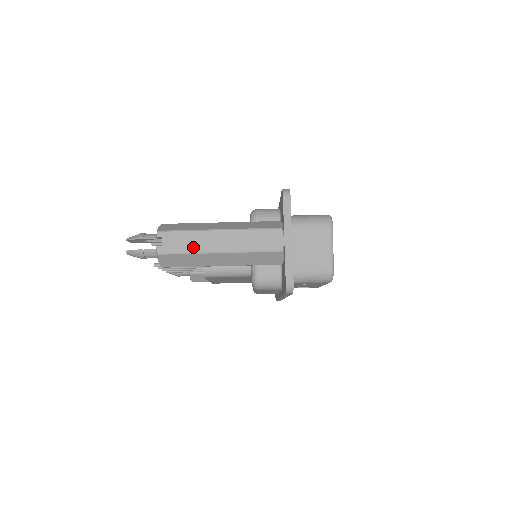
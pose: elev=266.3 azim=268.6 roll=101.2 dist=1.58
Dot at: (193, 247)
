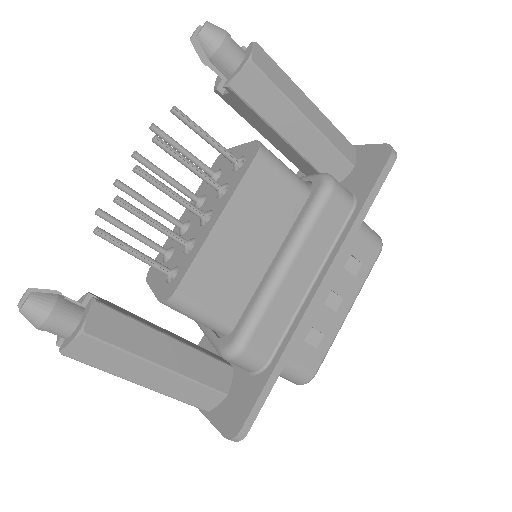
Dot at: occluded
